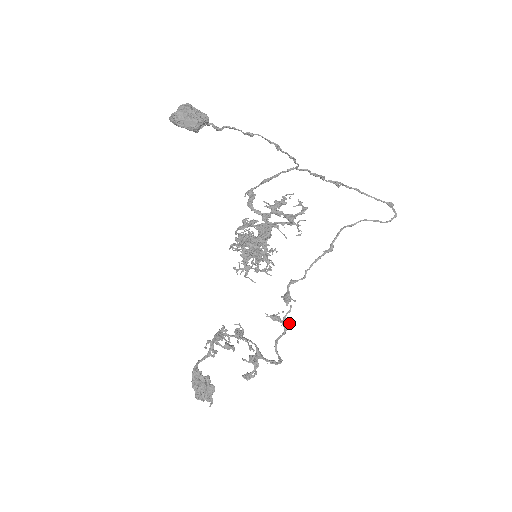
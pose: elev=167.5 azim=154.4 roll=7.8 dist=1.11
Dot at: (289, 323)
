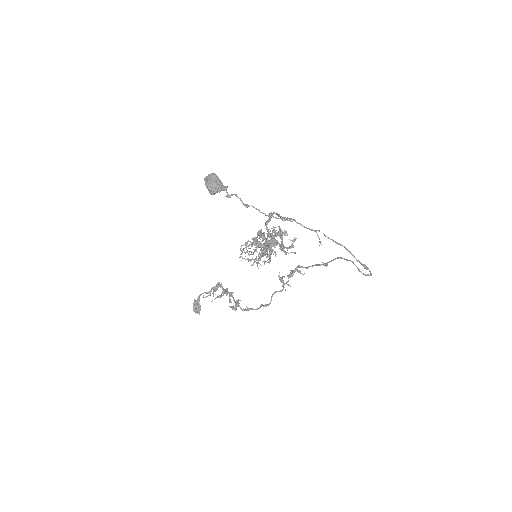
Dot at: occluded
